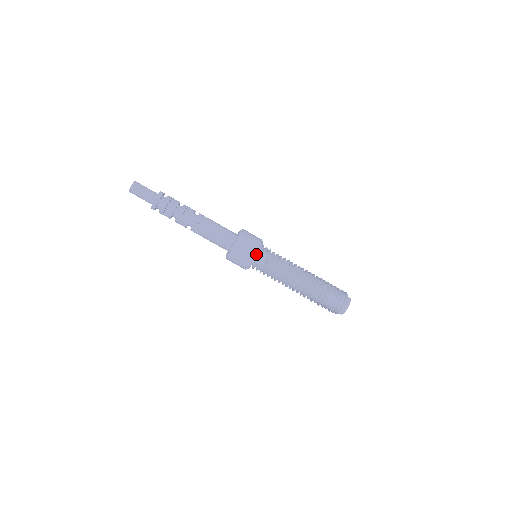
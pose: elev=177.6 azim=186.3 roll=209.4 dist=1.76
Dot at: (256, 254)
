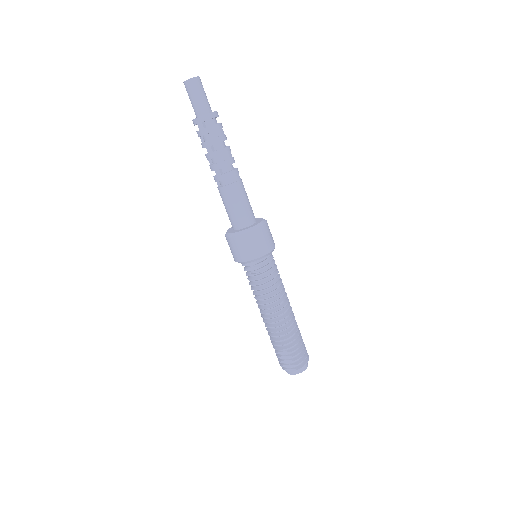
Dot at: (246, 261)
